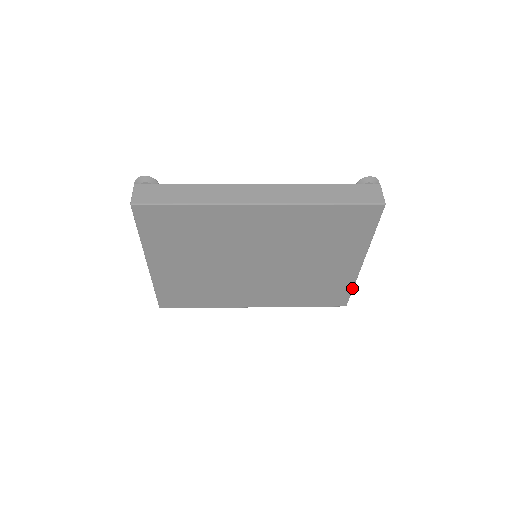
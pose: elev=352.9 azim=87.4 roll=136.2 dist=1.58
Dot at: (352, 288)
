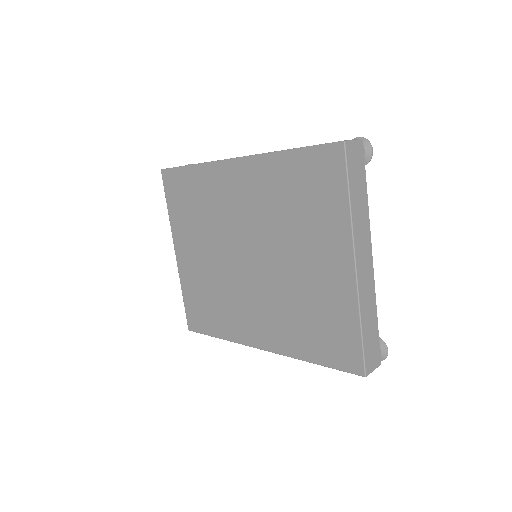
Dot at: (360, 327)
